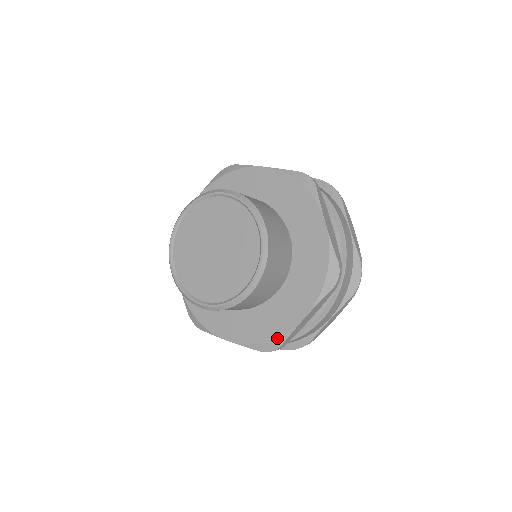
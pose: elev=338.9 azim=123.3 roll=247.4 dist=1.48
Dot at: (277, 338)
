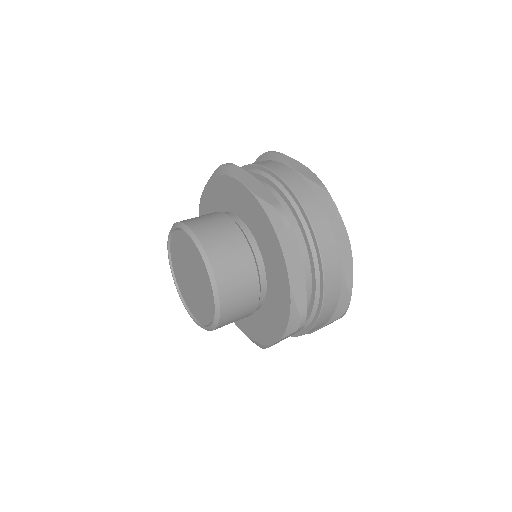
Dot at: (260, 344)
